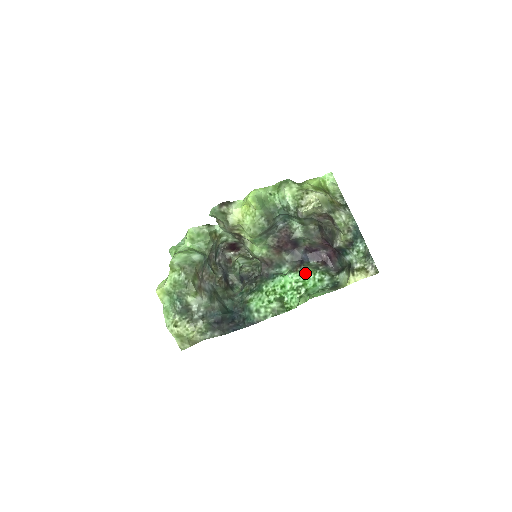
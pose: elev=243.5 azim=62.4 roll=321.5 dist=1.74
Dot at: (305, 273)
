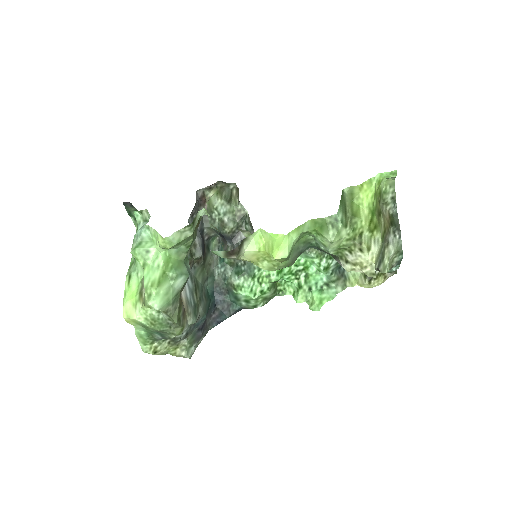
Dot at: (309, 256)
